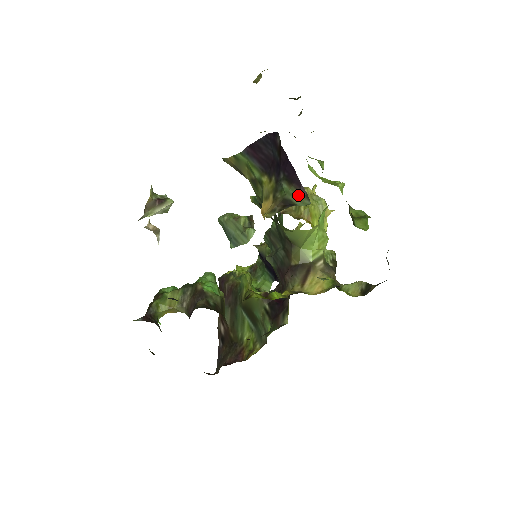
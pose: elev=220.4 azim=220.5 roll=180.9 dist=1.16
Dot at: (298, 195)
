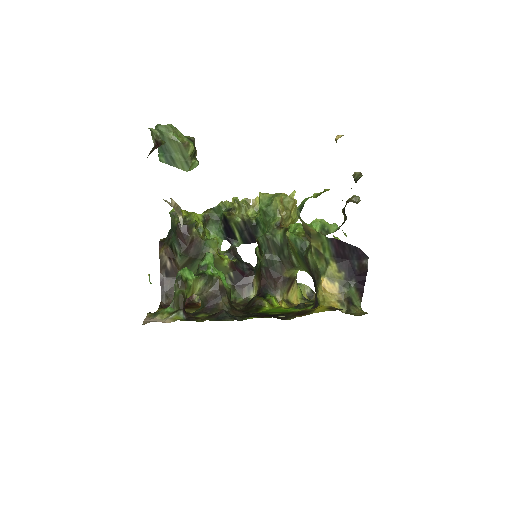
Dot at: (358, 299)
